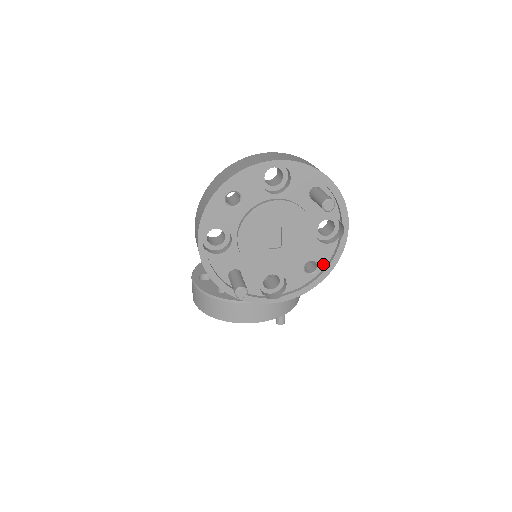
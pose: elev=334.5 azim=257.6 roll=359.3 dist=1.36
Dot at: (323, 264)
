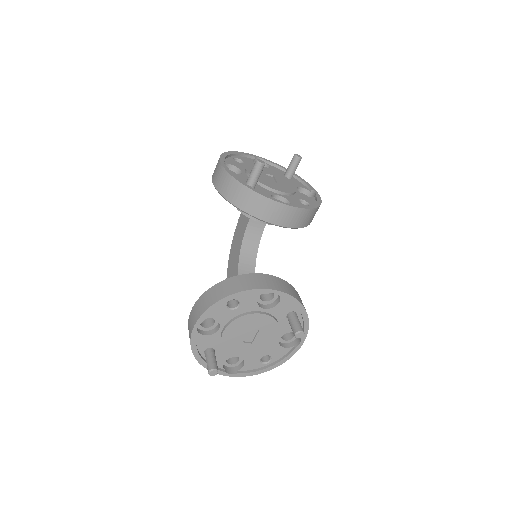
Dot at: (312, 204)
